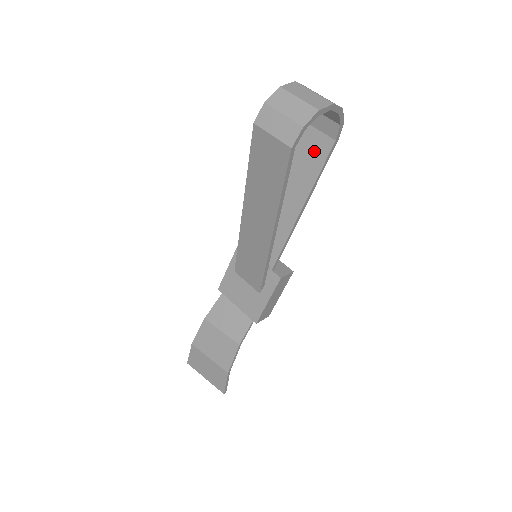
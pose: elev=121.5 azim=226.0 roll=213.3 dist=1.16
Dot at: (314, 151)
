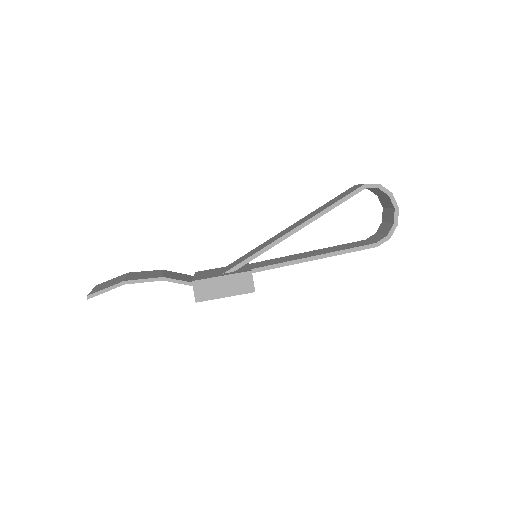
Dot at: (357, 245)
